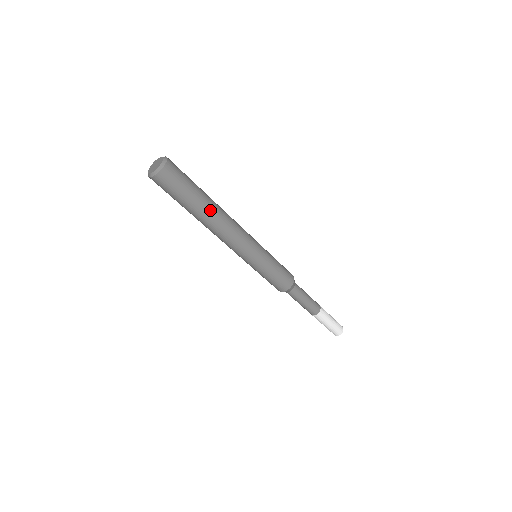
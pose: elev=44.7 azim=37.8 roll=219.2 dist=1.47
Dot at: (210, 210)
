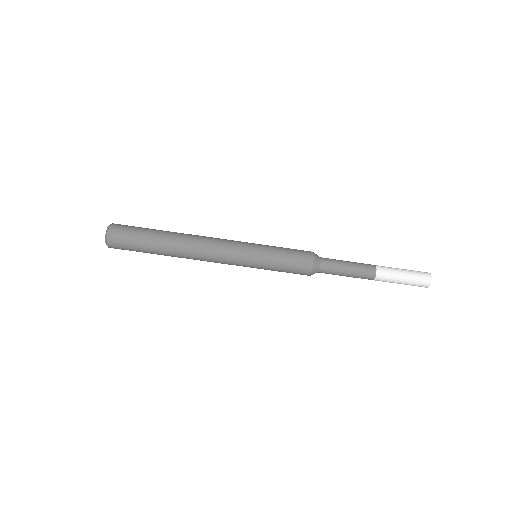
Dot at: (173, 236)
